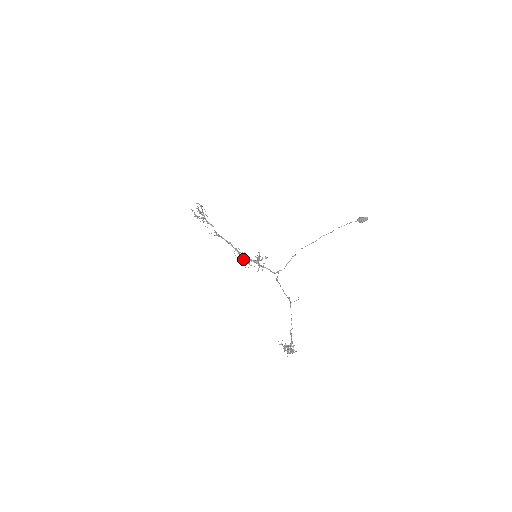
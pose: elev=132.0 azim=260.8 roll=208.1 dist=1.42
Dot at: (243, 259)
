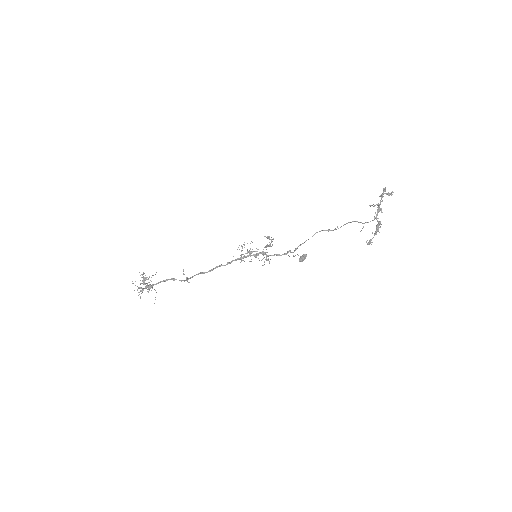
Dot at: (250, 251)
